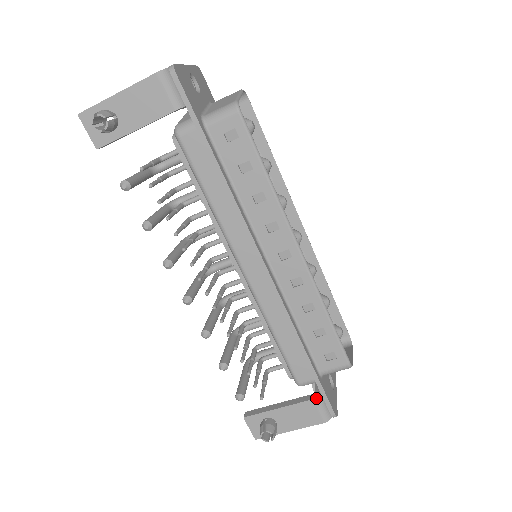
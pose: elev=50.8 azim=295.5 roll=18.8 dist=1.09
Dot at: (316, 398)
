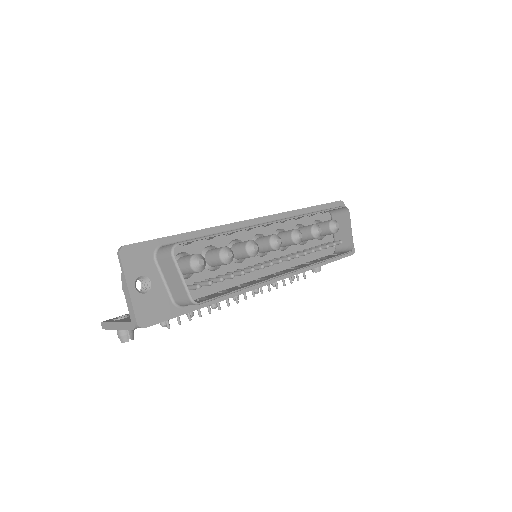
Dot at: occluded
